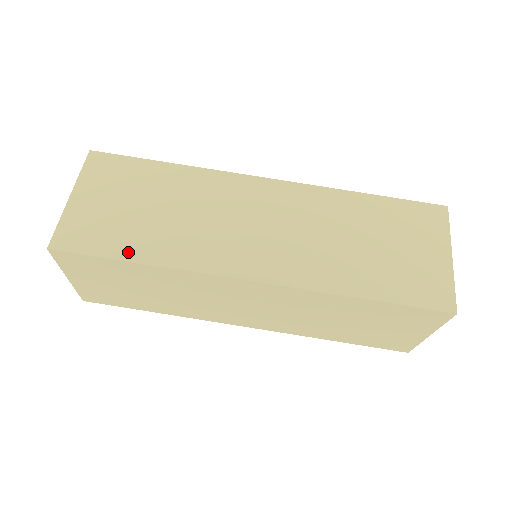
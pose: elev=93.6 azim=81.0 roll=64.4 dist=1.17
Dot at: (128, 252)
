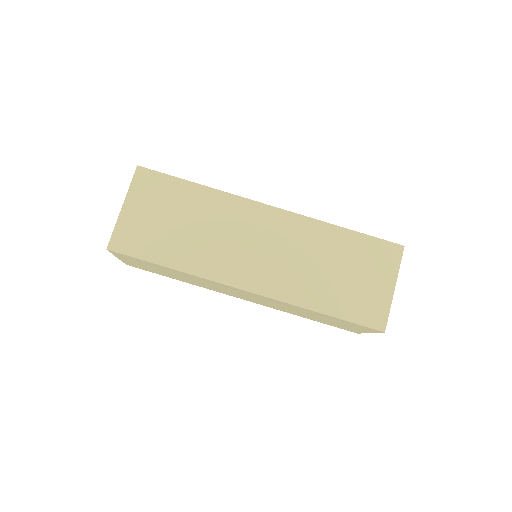
Dot at: (163, 258)
